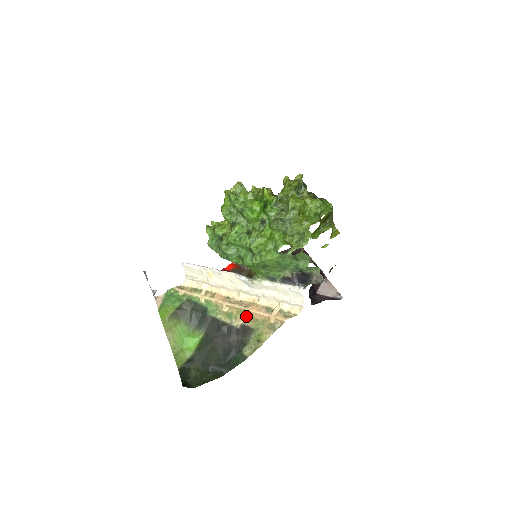
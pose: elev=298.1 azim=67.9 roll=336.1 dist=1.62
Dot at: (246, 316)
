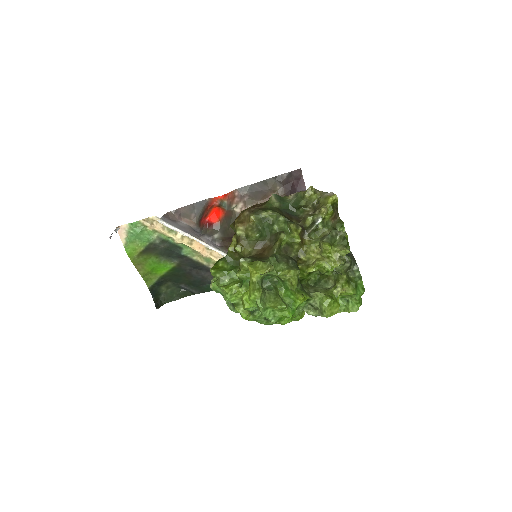
Dot at: occluded
